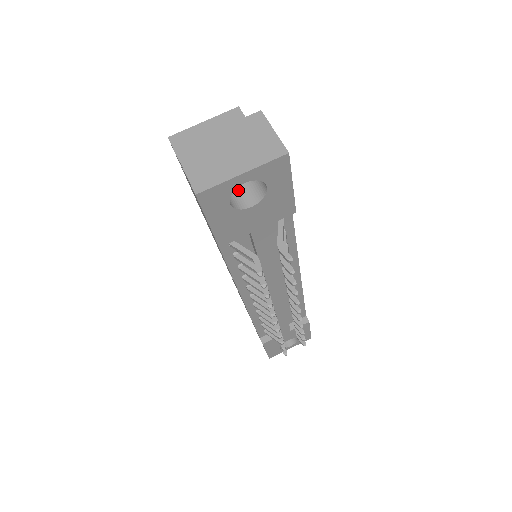
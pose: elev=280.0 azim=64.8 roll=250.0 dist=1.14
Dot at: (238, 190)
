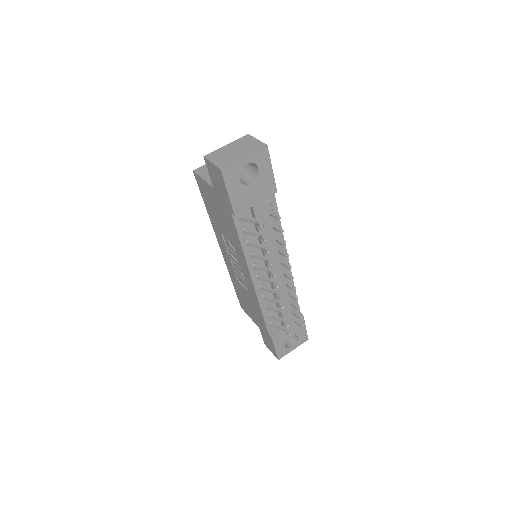
Dot at: (242, 179)
